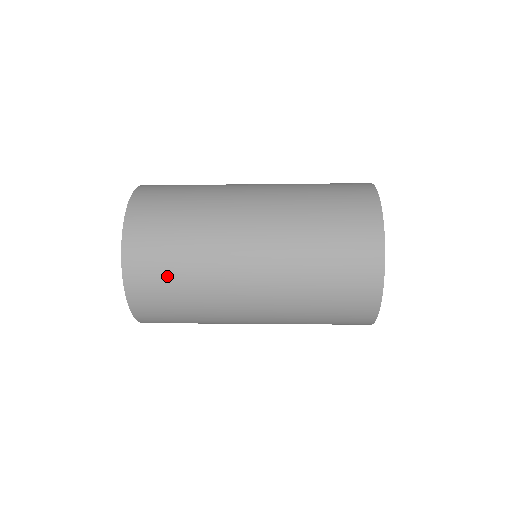
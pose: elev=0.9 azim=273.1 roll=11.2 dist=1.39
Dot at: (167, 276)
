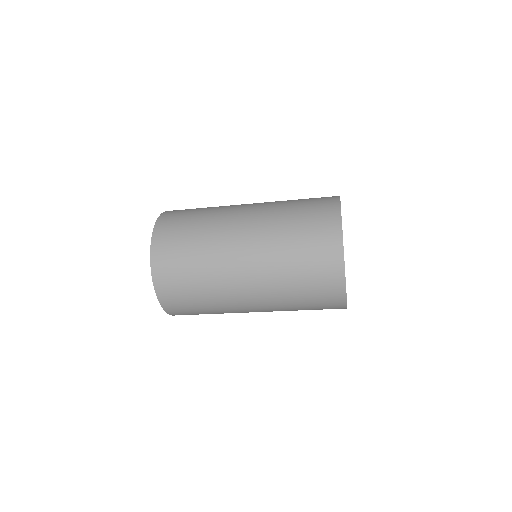
Dot at: (190, 301)
